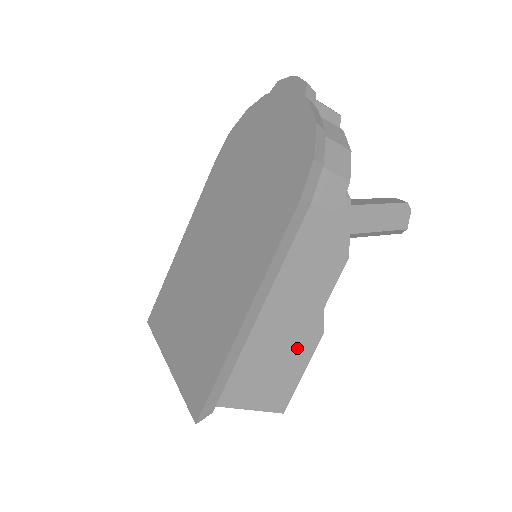
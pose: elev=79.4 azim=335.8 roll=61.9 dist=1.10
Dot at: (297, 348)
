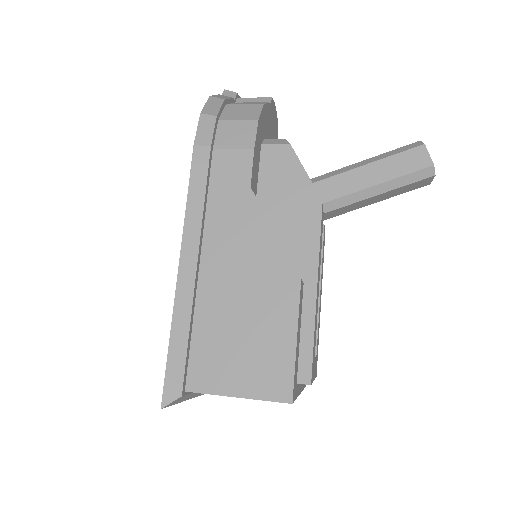
Dot at: (271, 305)
